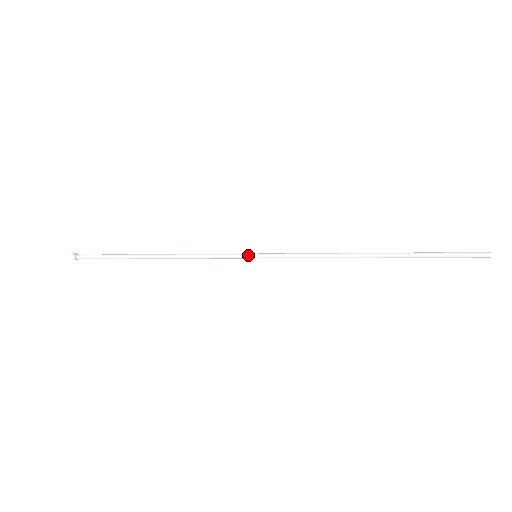
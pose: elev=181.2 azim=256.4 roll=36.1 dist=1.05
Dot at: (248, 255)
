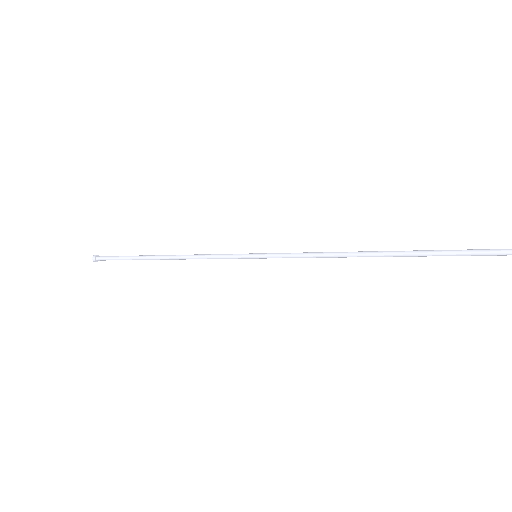
Dot at: (248, 257)
